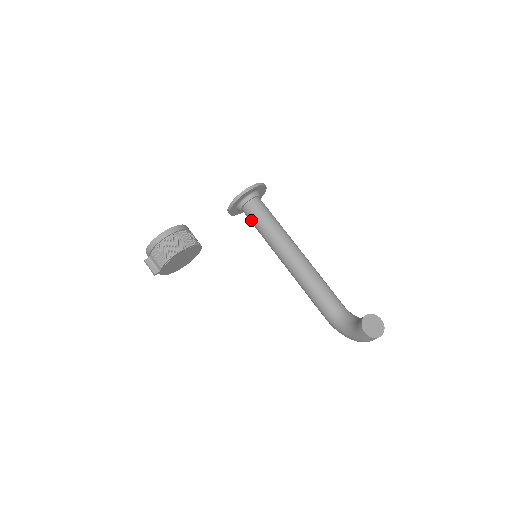
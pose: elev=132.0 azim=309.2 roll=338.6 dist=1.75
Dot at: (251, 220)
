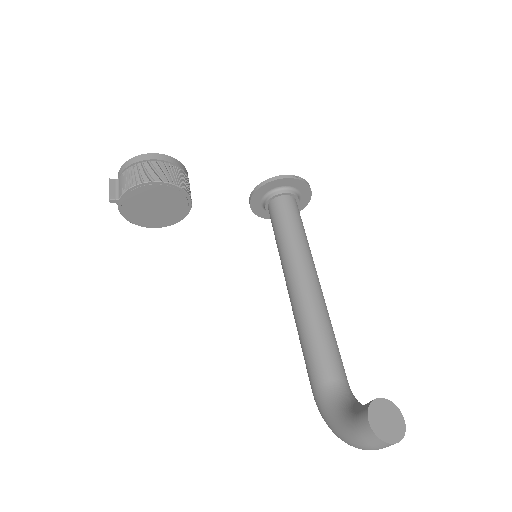
Dot at: (273, 219)
